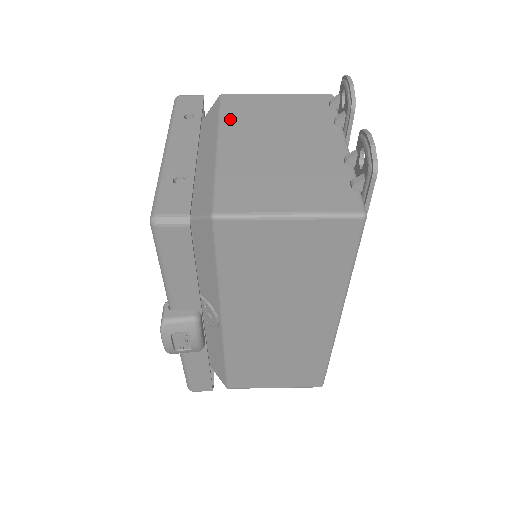
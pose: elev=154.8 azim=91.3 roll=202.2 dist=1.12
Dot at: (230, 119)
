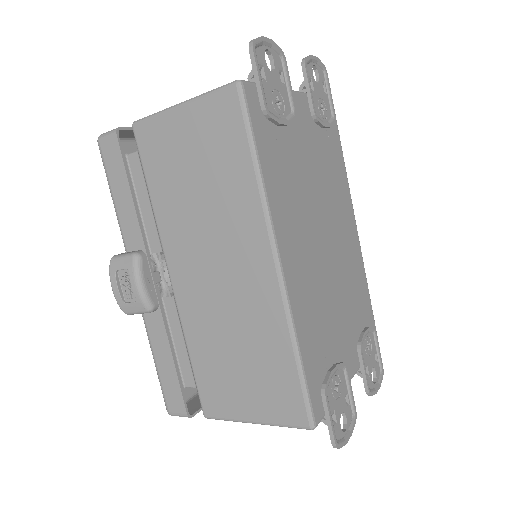
Dot at: occluded
